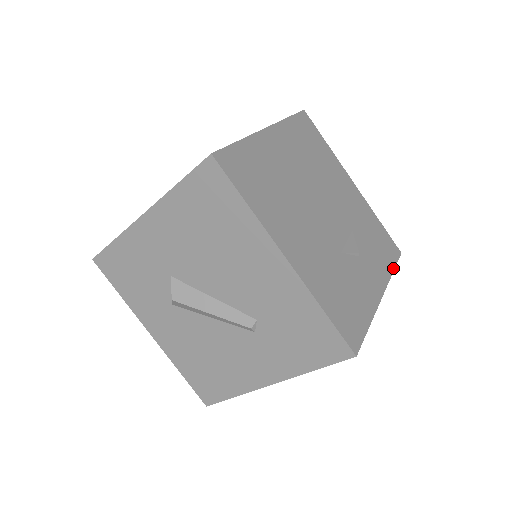
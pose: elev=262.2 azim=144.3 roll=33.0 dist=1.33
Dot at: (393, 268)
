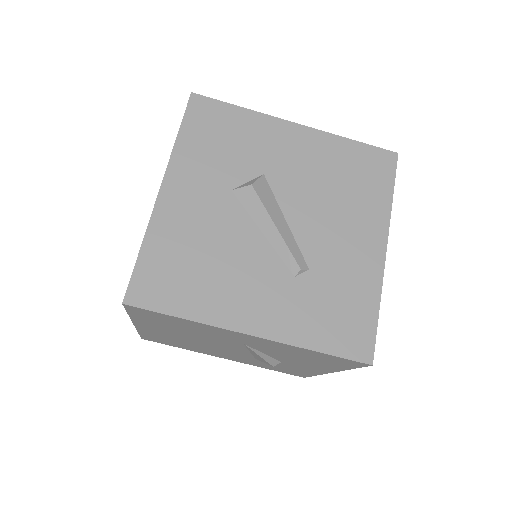
Dot at: occluded
